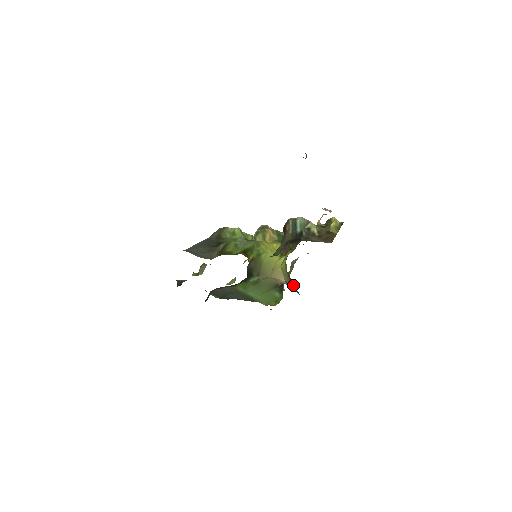
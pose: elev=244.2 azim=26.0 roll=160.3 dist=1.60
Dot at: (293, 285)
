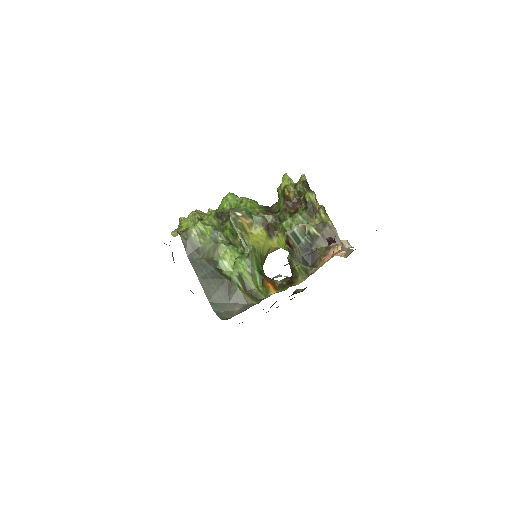
Dot at: occluded
